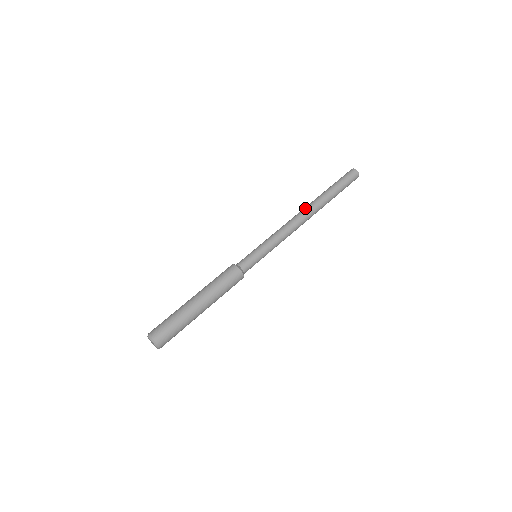
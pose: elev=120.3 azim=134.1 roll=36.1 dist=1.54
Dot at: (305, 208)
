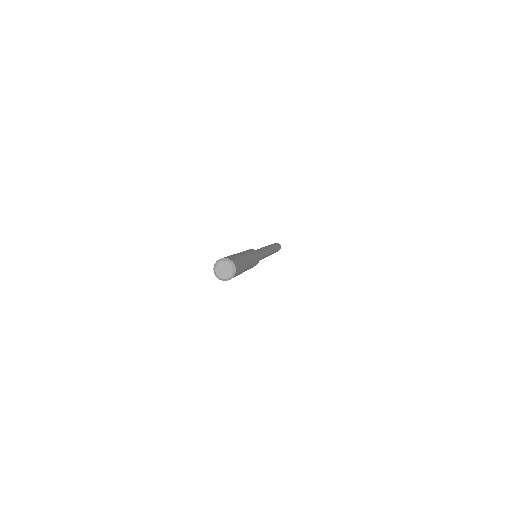
Dot at: occluded
